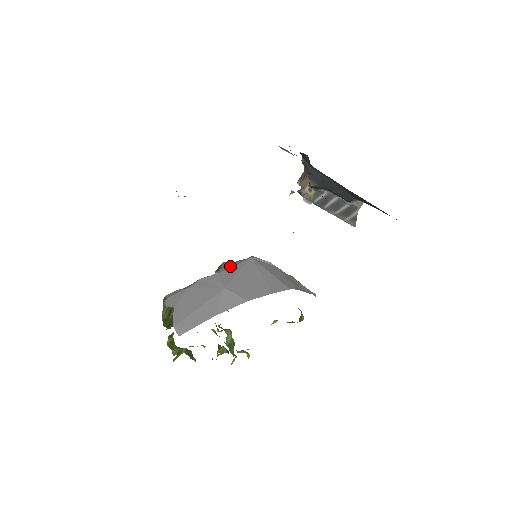
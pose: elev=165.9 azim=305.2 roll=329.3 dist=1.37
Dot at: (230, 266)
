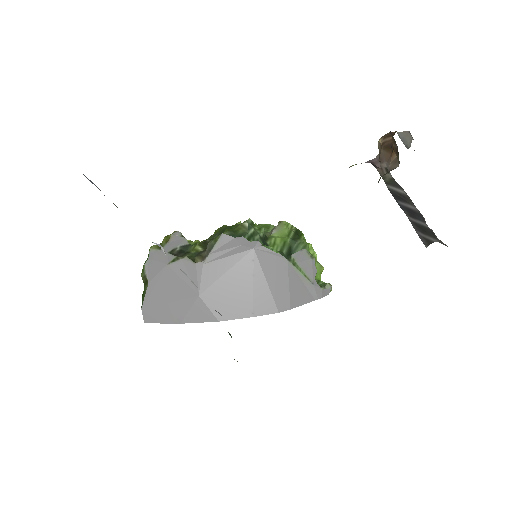
Dot at: (222, 254)
